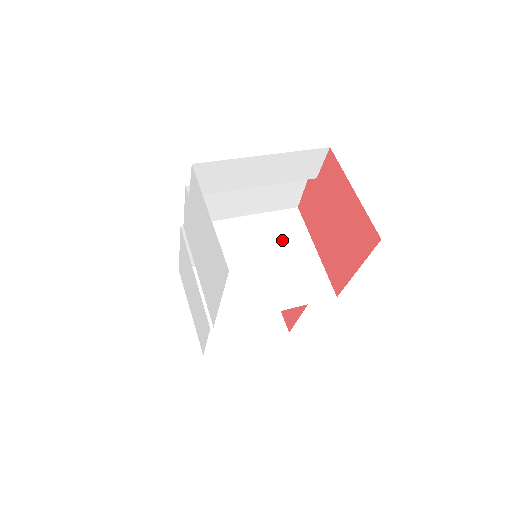
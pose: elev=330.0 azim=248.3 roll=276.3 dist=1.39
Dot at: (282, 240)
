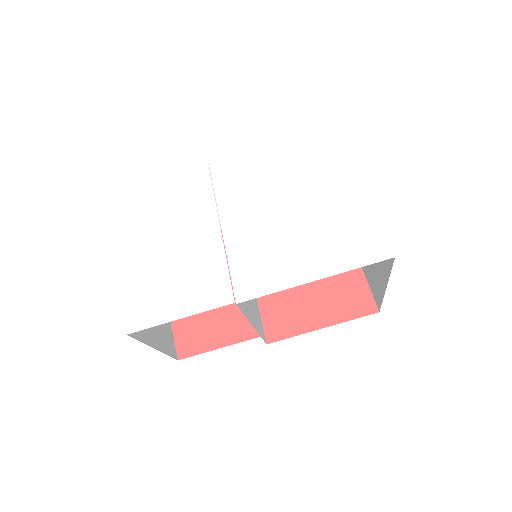
Dot at: occluded
